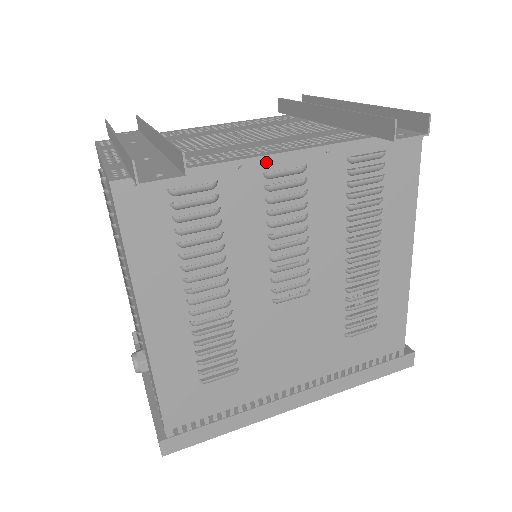
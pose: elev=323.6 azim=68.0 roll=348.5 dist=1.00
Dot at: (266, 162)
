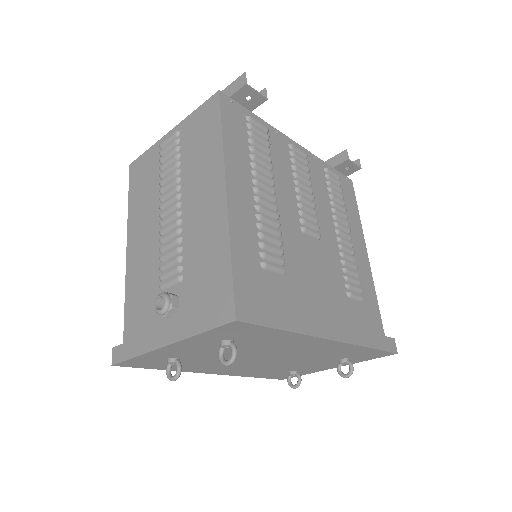
Dot at: (289, 141)
